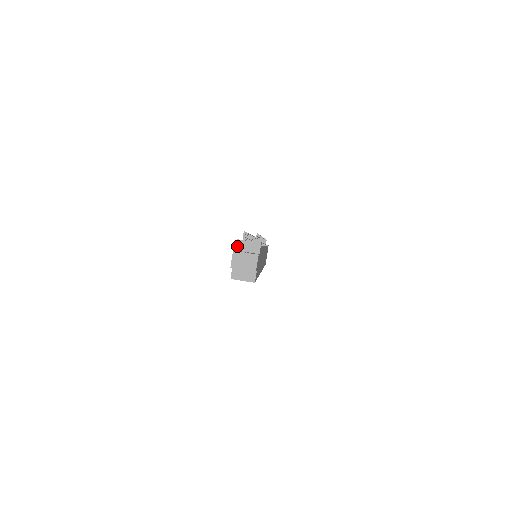
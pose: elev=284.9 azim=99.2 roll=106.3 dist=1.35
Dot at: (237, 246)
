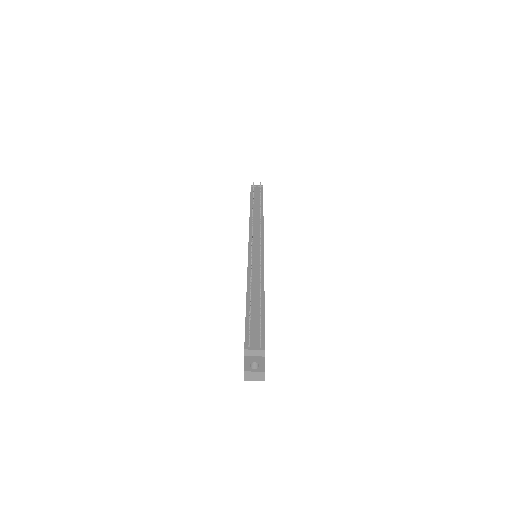
Dot at: (245, 354)
